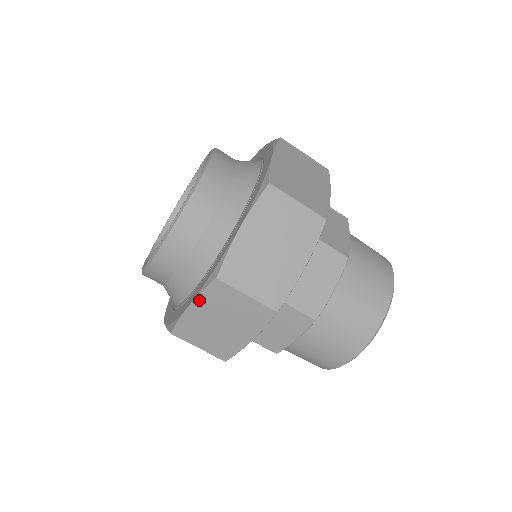
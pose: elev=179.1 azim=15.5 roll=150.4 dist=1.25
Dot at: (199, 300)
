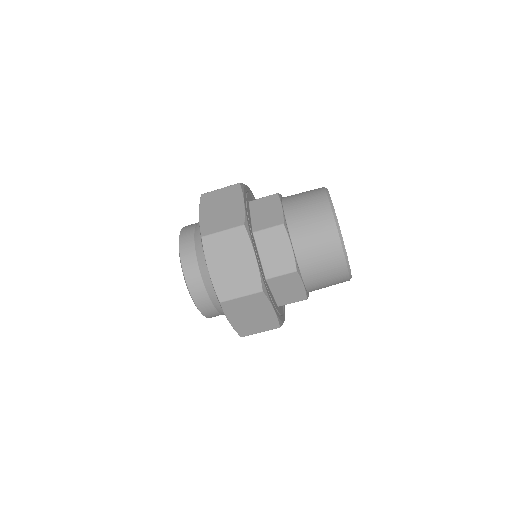
Dot at: occluded
